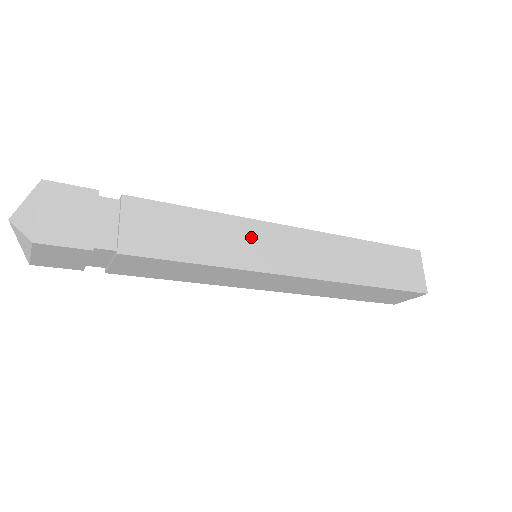
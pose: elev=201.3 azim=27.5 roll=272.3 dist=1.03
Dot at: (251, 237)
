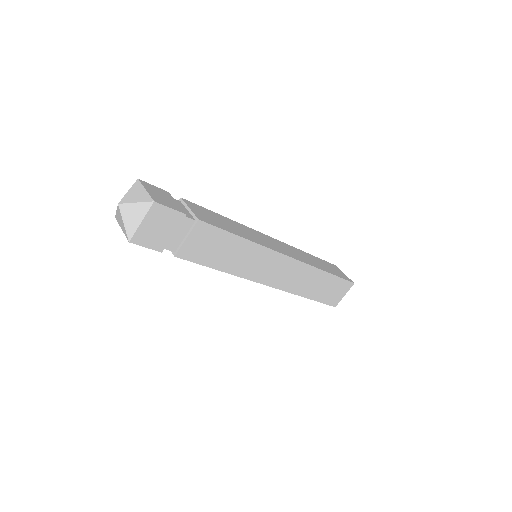
Dot at: (255, 234)
